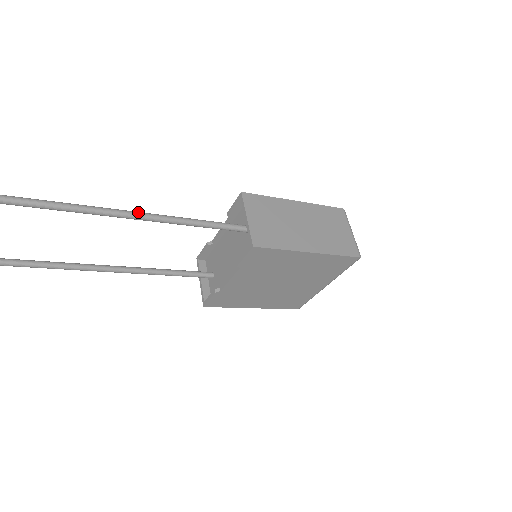
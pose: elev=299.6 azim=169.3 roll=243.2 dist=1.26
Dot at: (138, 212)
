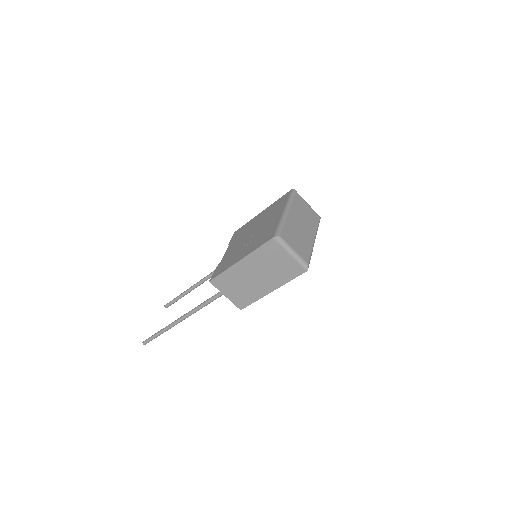
Dot at: (186, 316)
